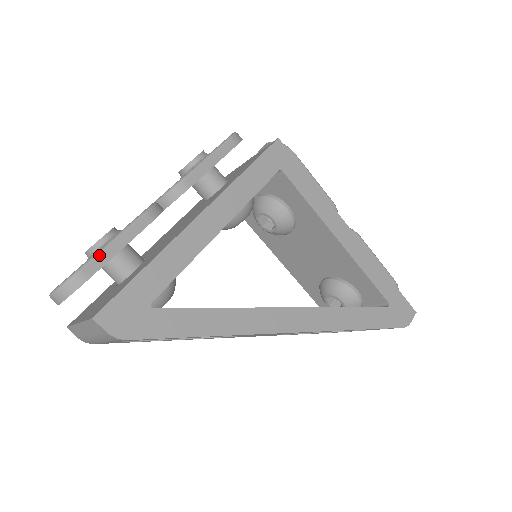
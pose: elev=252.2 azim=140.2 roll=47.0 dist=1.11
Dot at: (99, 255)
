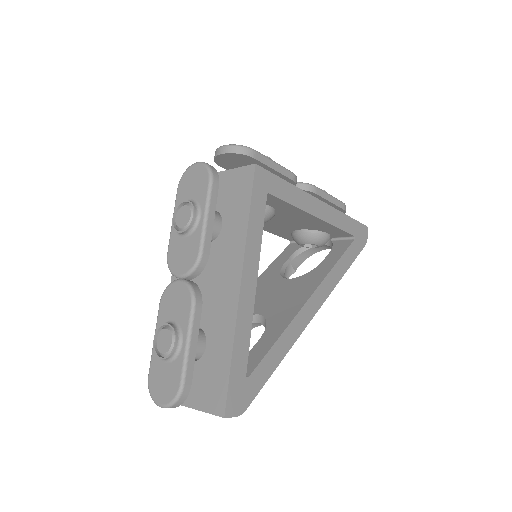
Dot at: (187, 364)
